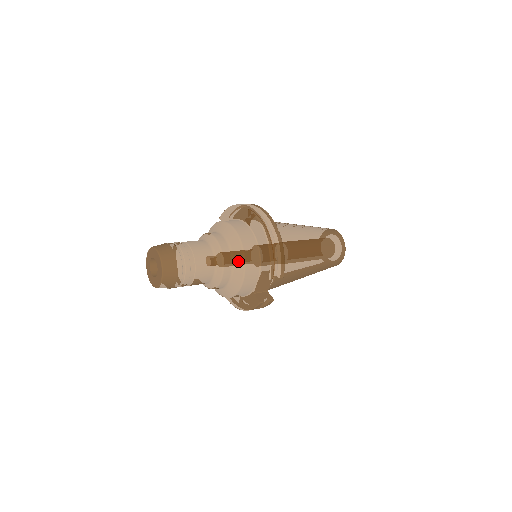
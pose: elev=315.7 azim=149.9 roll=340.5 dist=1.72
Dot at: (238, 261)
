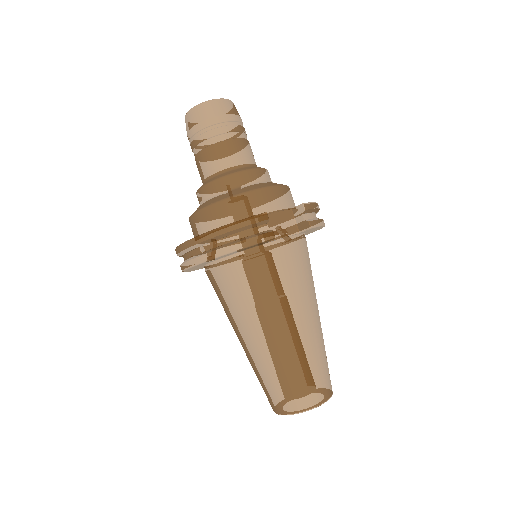
Dot at: occluded
